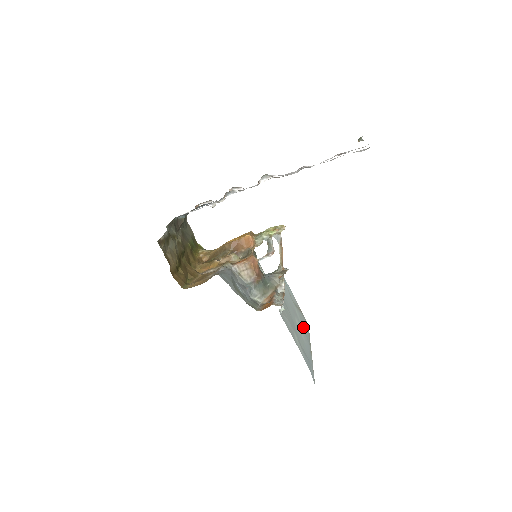
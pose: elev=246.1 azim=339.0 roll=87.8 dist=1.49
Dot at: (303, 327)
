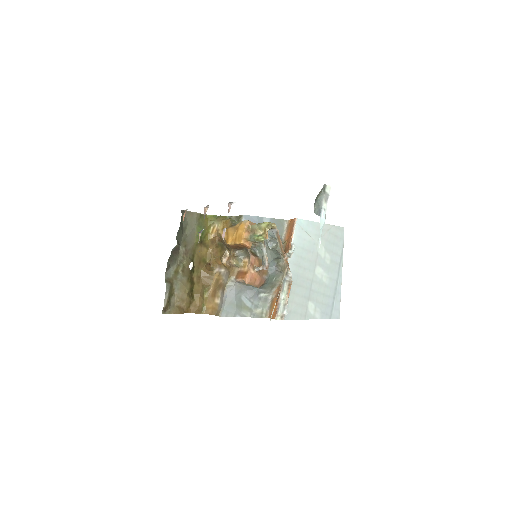
Dot at: (330, 256)
